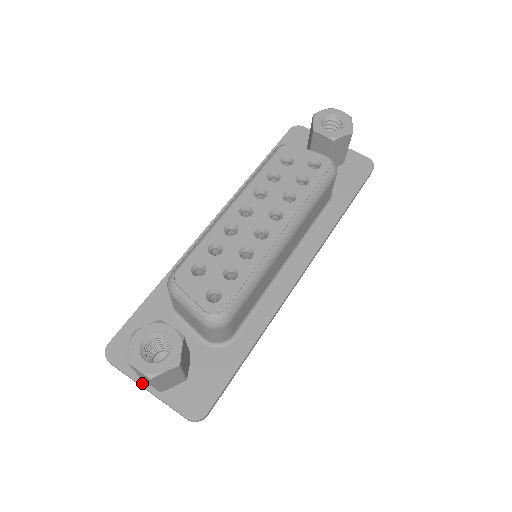
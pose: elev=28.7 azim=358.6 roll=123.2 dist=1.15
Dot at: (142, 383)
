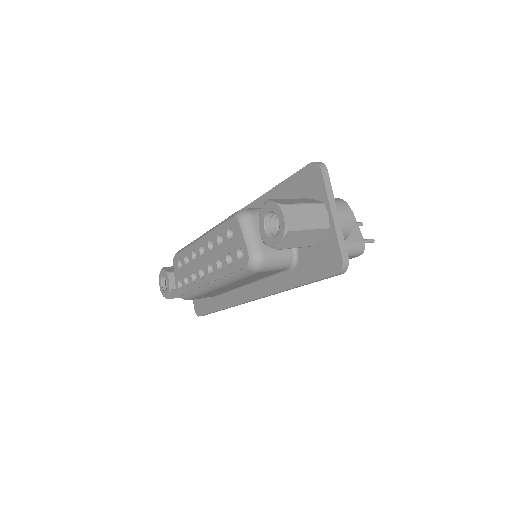
Dot at: occluded
